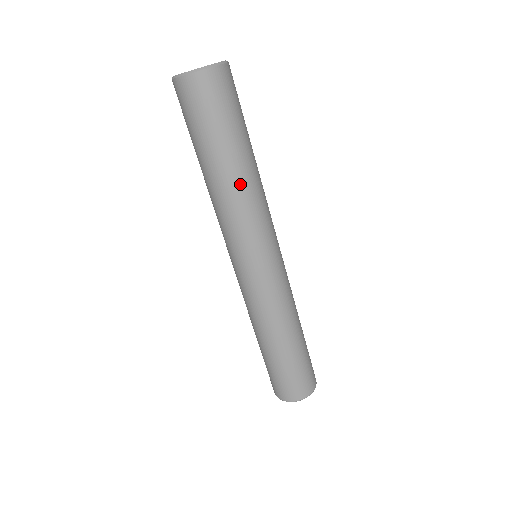
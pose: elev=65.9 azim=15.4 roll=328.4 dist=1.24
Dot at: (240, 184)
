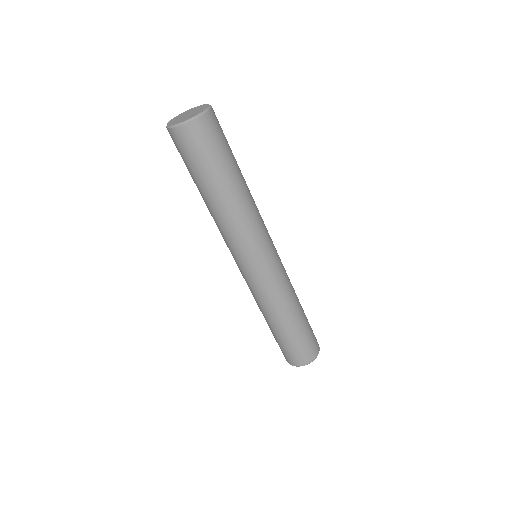
Dot at: (232, 207)
